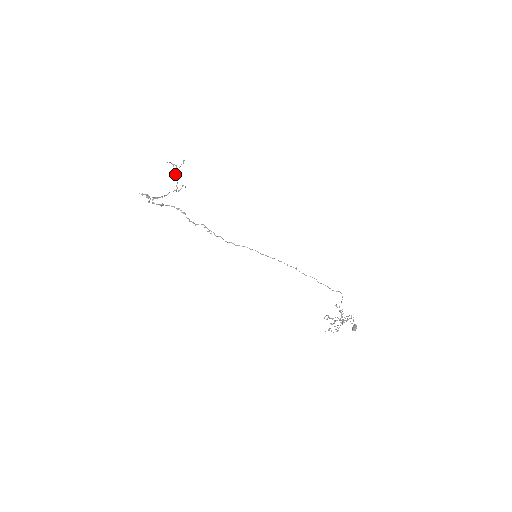
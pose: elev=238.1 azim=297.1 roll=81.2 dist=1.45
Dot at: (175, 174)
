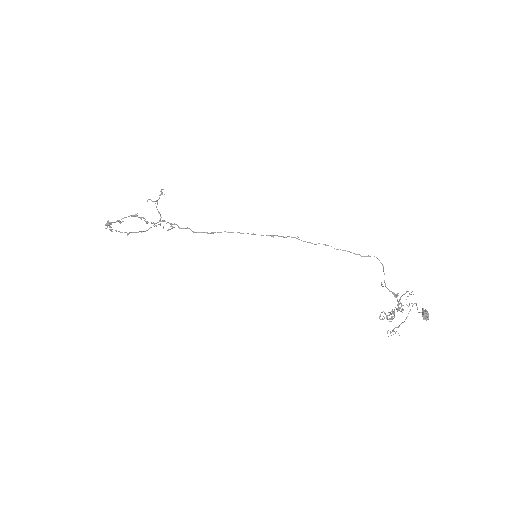
Dot at: (157, 209)
